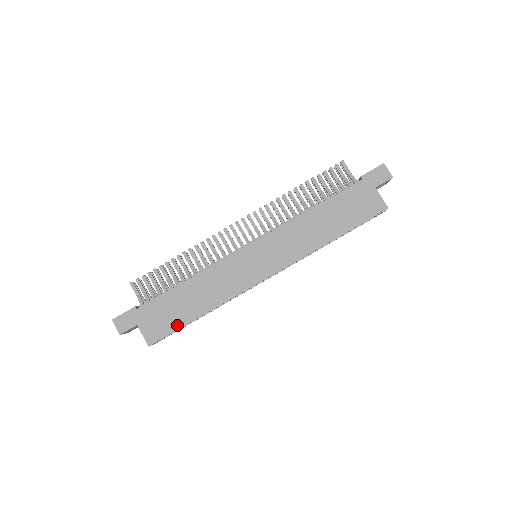
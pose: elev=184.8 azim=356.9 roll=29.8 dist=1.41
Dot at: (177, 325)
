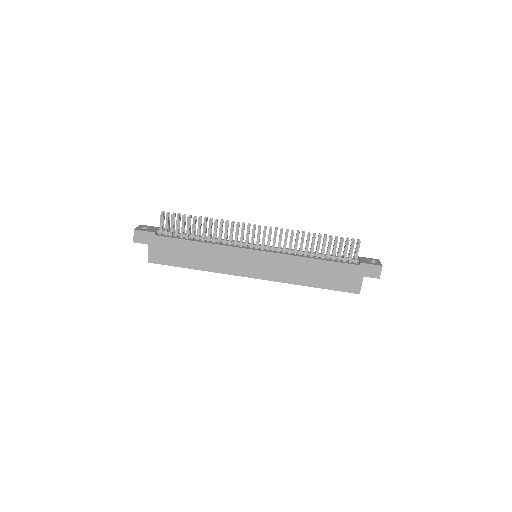
Dot at: (175, 263)
